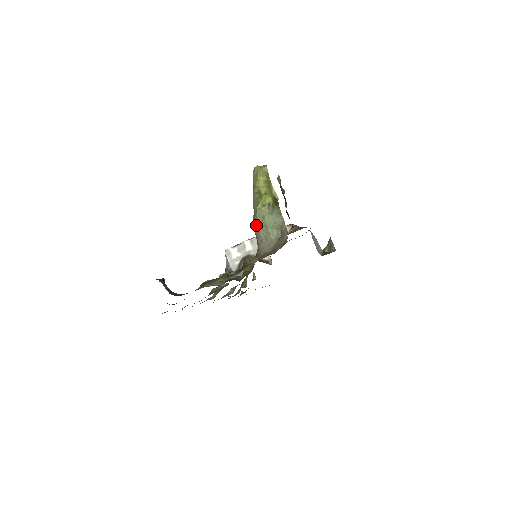
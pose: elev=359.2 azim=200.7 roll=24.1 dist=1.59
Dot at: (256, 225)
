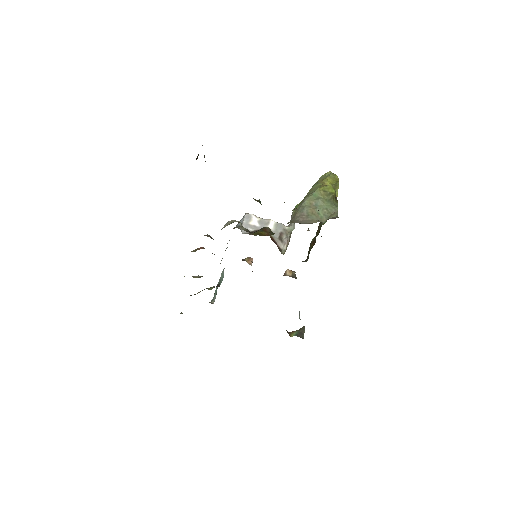
Dot at: (305, 201)
